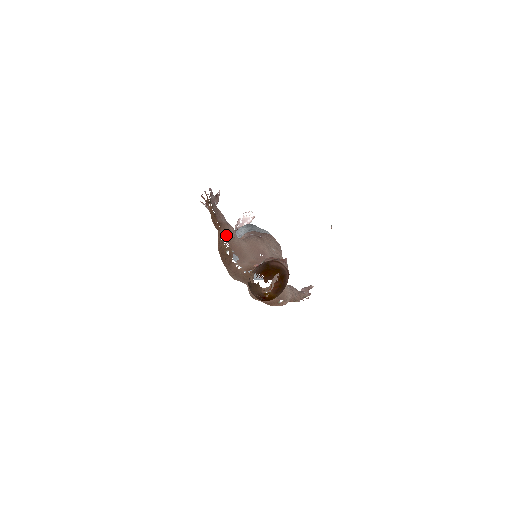
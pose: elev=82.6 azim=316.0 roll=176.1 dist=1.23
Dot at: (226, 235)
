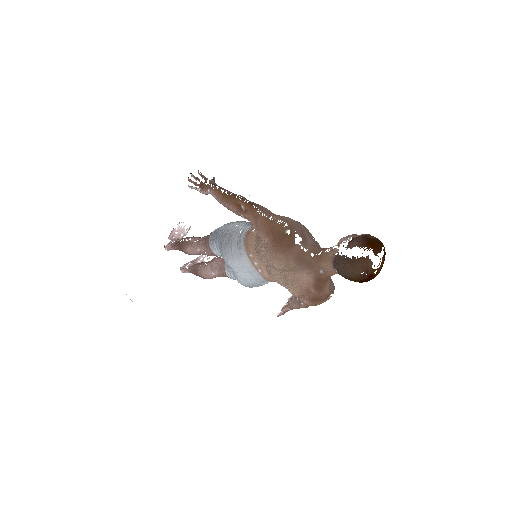
Dot at: (273, 214)
